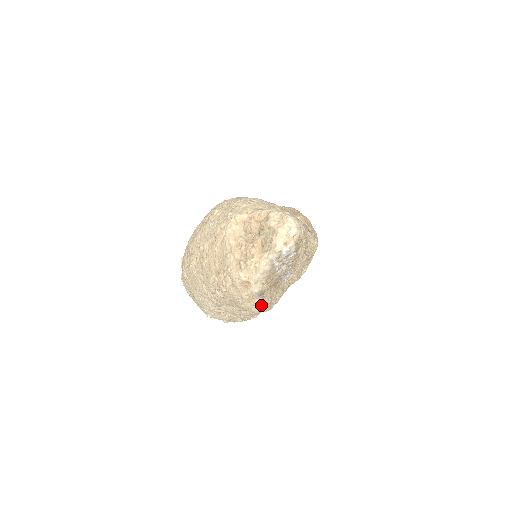
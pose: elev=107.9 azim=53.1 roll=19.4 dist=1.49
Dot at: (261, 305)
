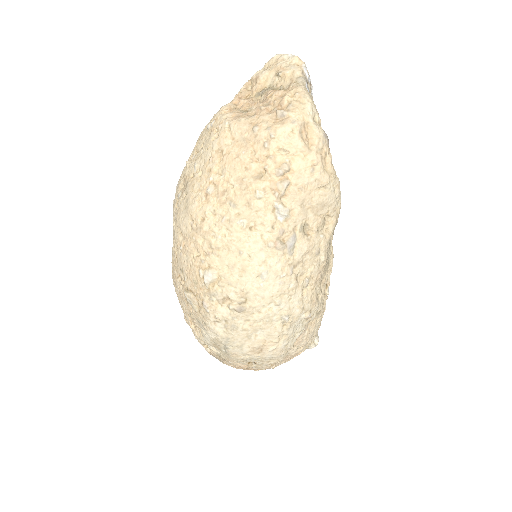
Dot at: (336, 176)
